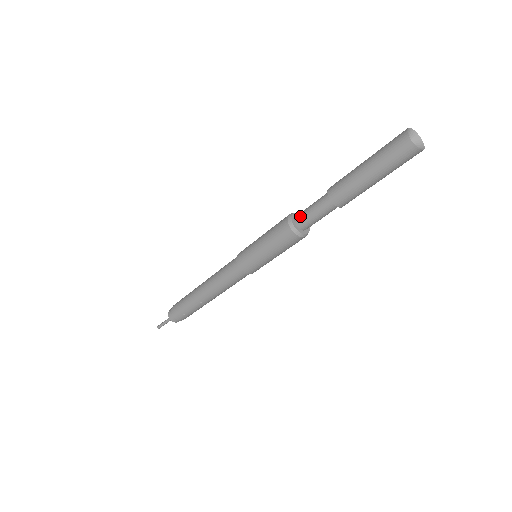
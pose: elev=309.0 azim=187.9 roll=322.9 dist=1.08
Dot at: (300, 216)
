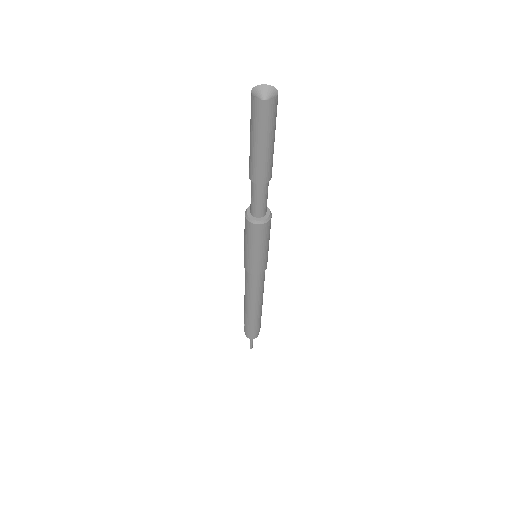
Dot at: occluded
